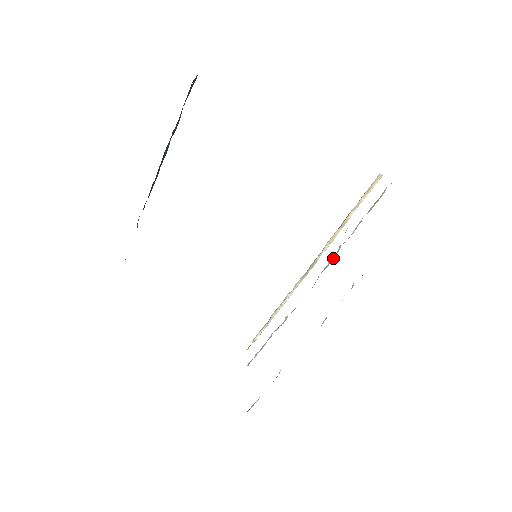
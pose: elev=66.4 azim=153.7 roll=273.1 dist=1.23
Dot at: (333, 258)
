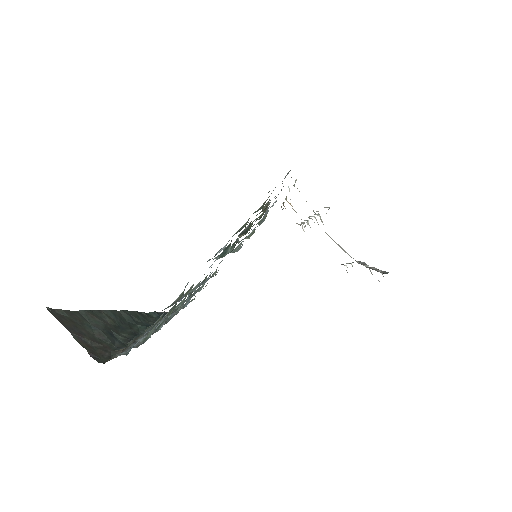
Dot at: occluded
